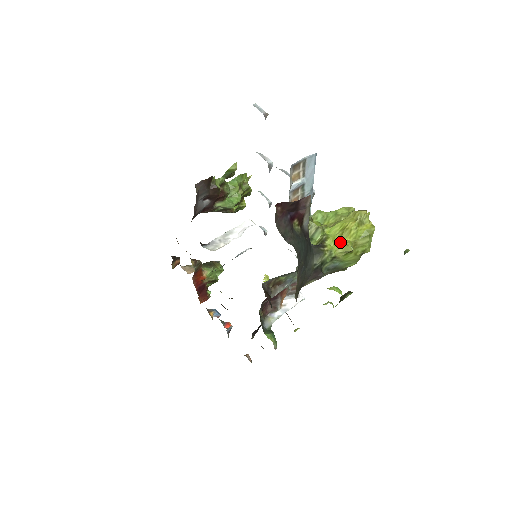
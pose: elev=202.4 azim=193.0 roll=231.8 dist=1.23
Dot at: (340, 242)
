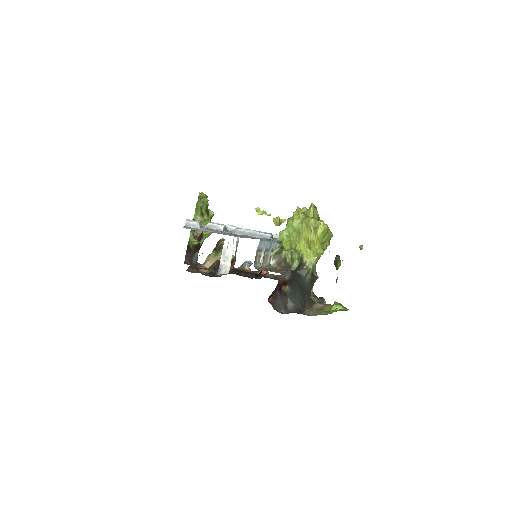
Dot at: (312, 252)
